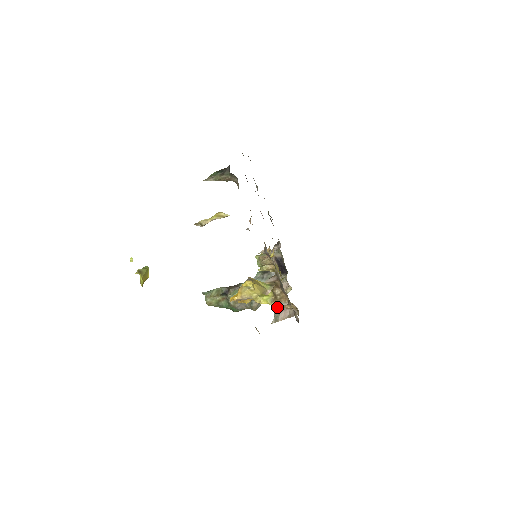
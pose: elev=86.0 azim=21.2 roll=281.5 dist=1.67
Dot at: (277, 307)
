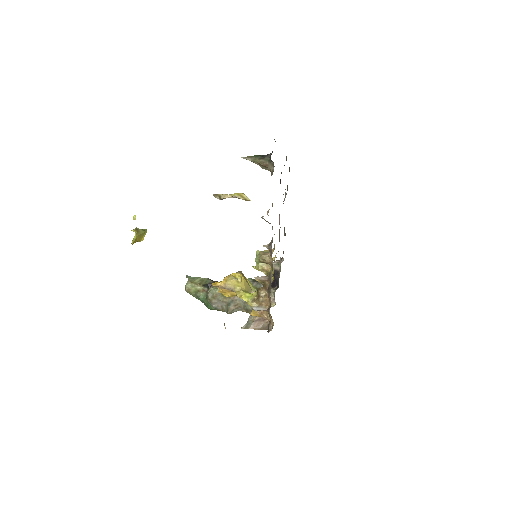
Dot at: (255, 308)
